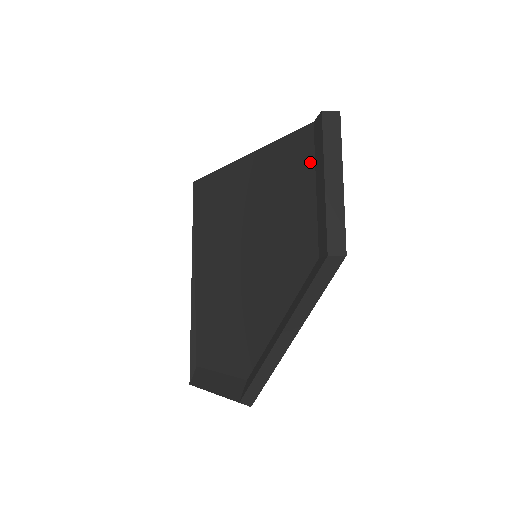
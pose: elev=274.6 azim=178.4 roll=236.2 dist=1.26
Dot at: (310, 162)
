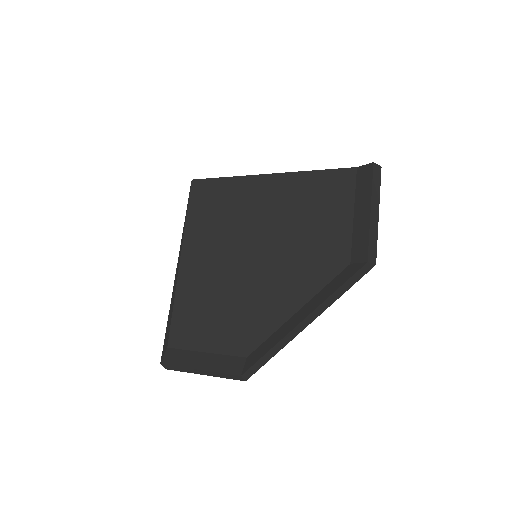
Dot at: (350, 194)
